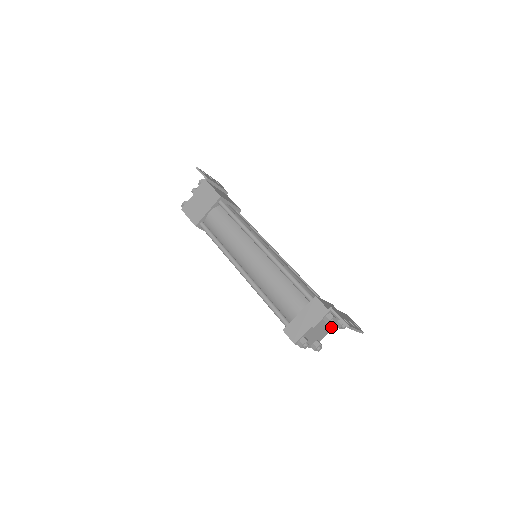
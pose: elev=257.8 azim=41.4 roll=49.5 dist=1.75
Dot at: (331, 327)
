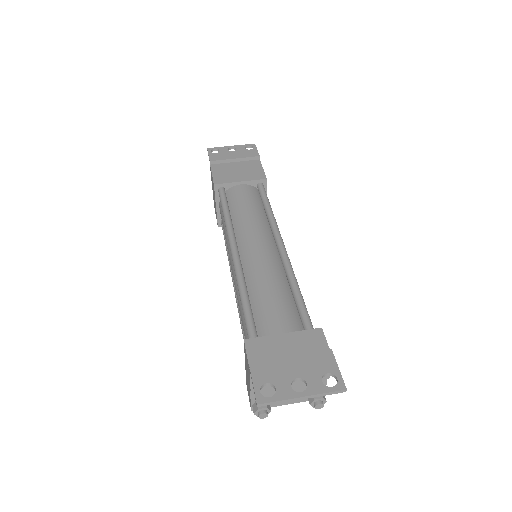
Dot at: occluded
